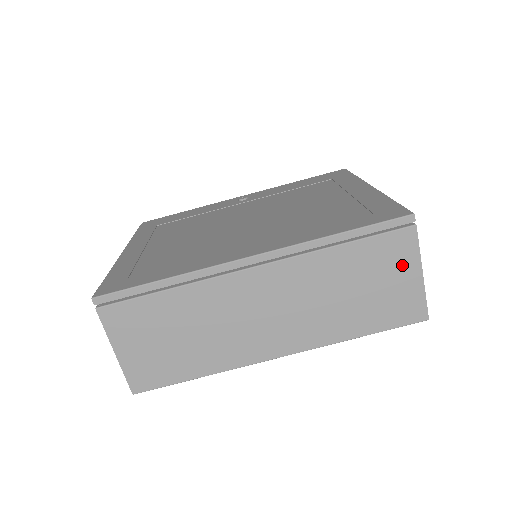
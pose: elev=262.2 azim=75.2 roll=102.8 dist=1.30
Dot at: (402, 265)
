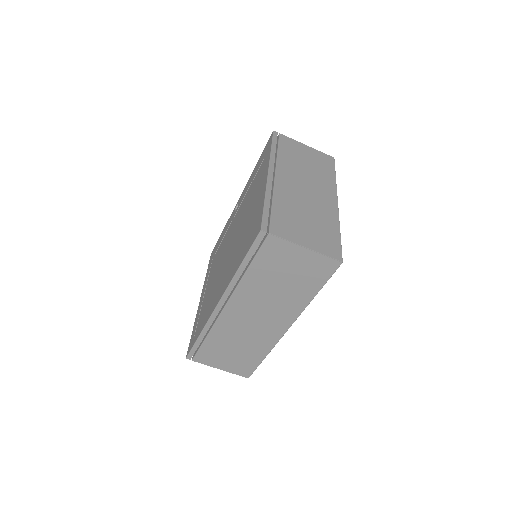
Dot at: (289, 254)
